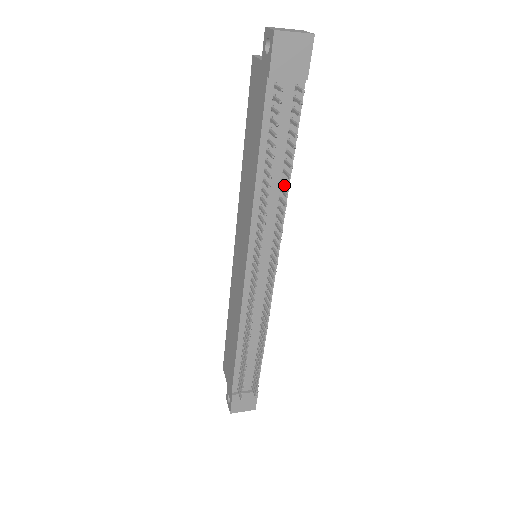
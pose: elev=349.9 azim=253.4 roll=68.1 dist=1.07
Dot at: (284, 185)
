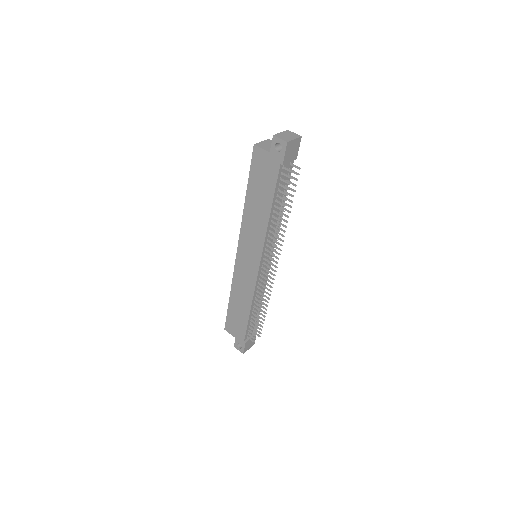
Dot at: occluded
